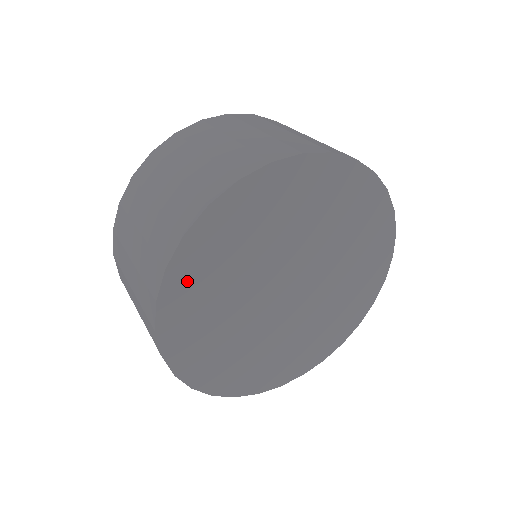
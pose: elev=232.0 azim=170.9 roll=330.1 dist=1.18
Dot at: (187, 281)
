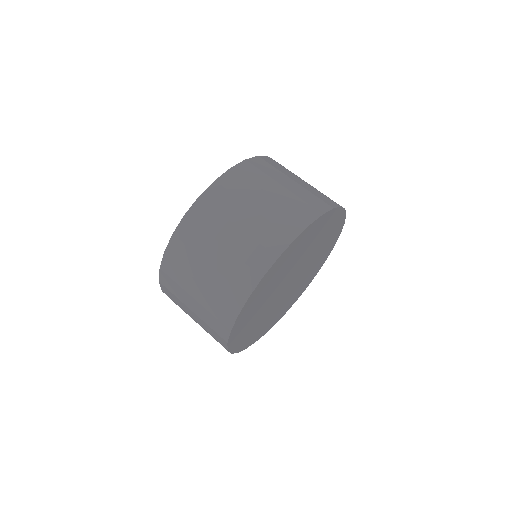
Dot at: (254, 299)
